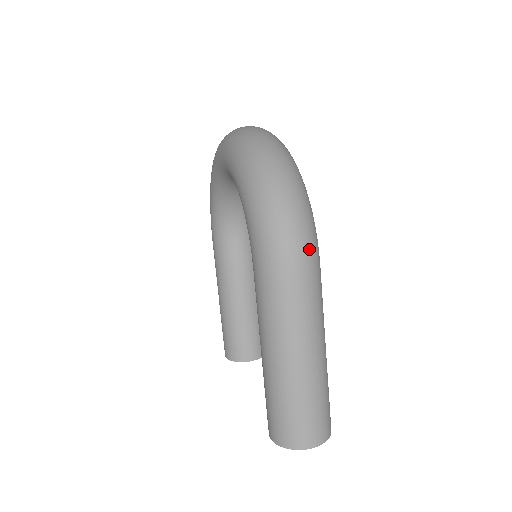
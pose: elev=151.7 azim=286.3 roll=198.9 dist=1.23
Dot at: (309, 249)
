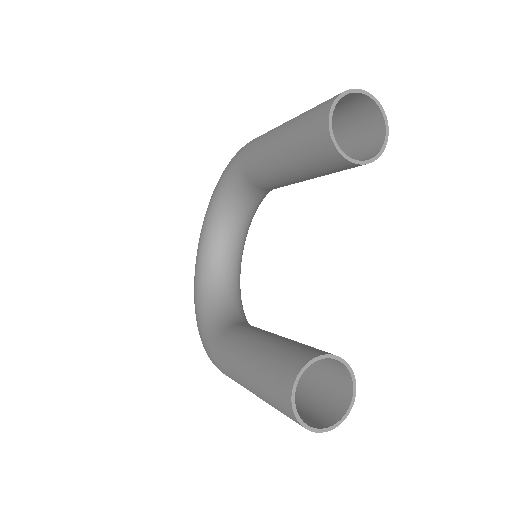
Dot at: occluded
